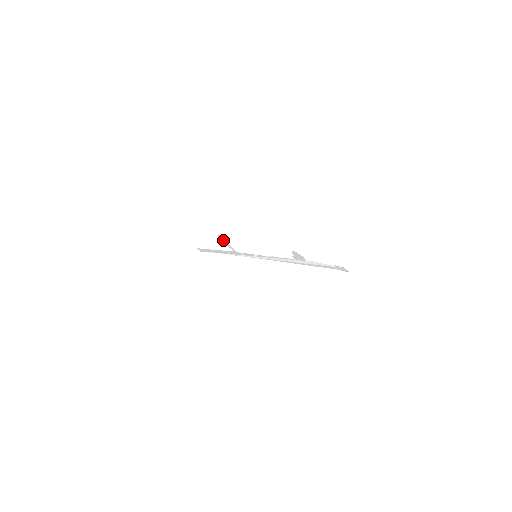
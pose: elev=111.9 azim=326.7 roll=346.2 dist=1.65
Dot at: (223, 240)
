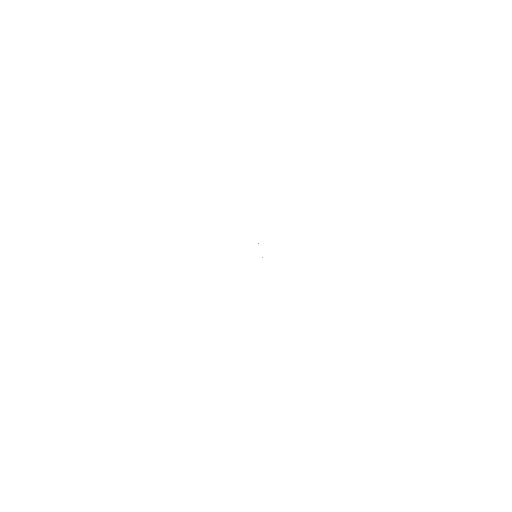
Dot at: occluded
